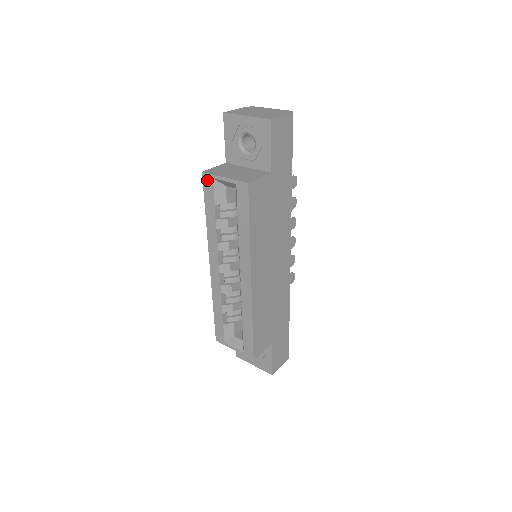
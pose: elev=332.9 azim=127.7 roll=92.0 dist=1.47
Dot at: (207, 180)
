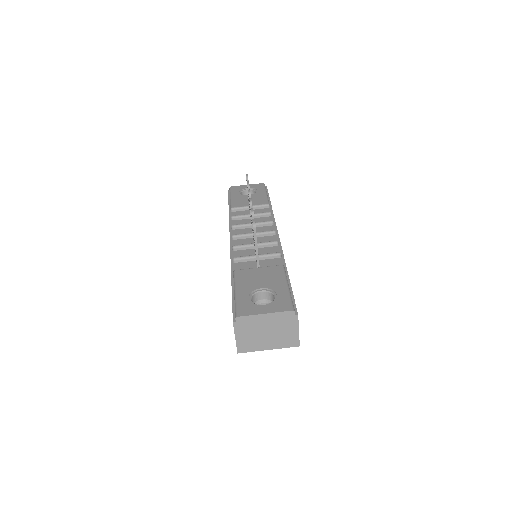
Dot at: occluded
